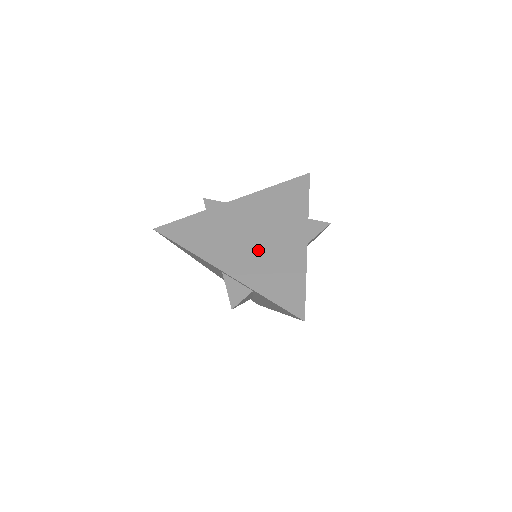
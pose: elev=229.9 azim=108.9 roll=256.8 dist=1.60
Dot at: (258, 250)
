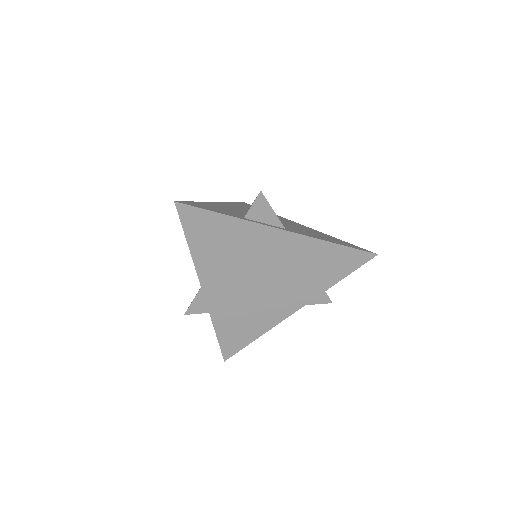
Dot at: (249, 294)
